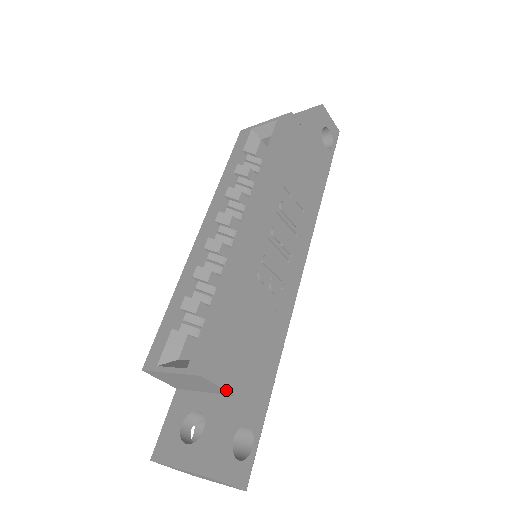
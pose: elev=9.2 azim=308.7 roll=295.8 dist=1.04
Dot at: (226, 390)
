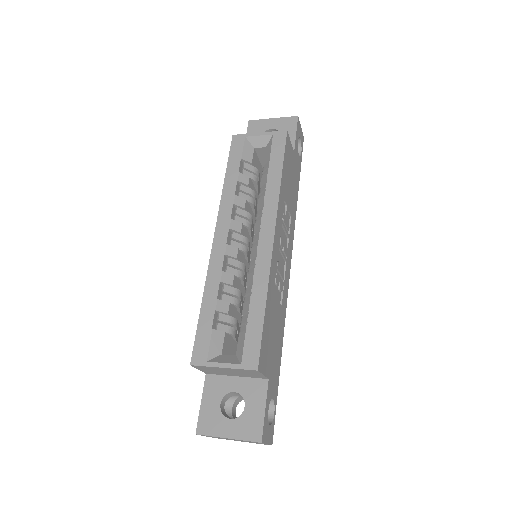
Dot at: (266, 376)
